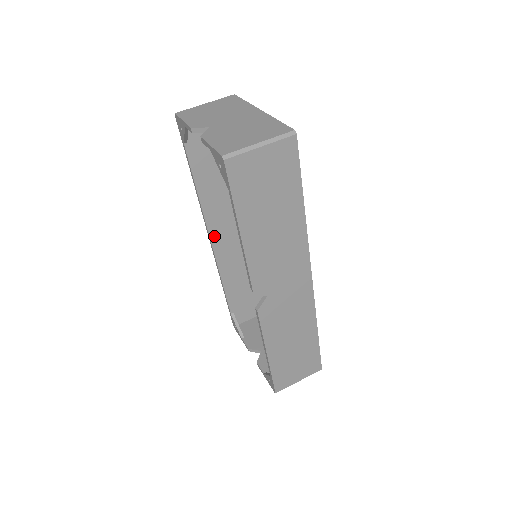
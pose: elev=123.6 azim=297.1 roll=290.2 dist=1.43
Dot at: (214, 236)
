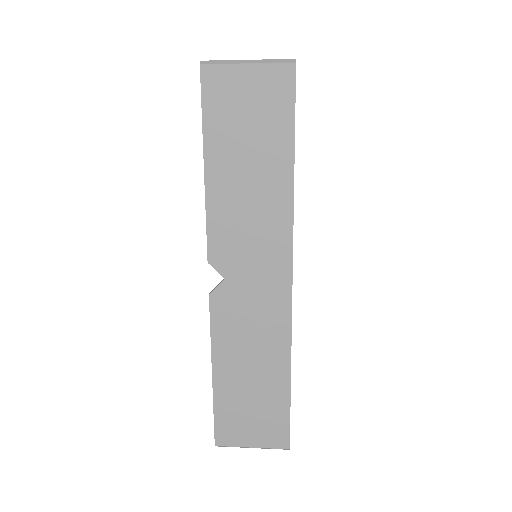
Dot at: occluded
